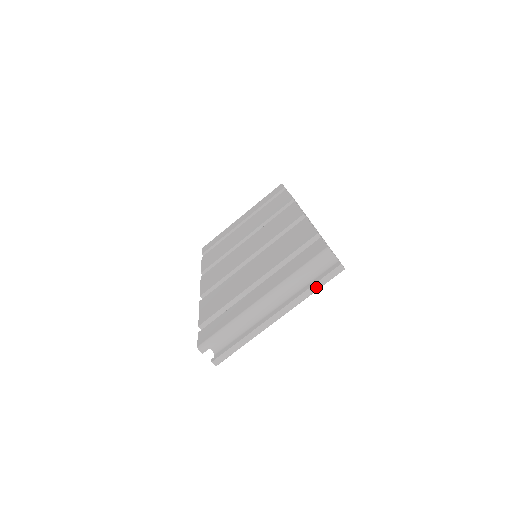
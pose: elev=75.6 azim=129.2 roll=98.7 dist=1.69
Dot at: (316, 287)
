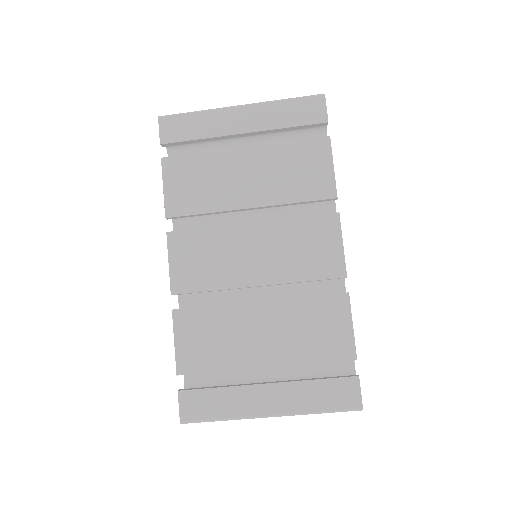
Dot at: occluded
